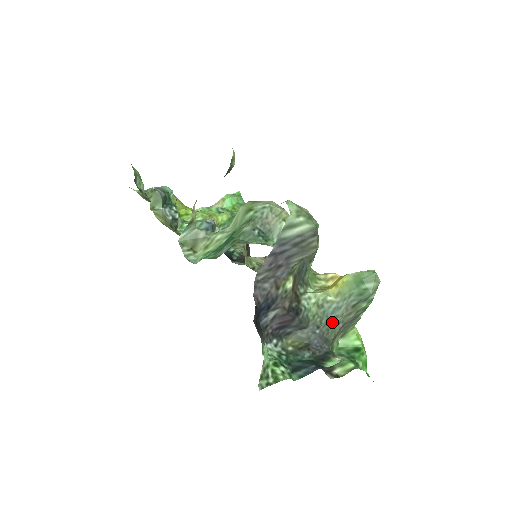
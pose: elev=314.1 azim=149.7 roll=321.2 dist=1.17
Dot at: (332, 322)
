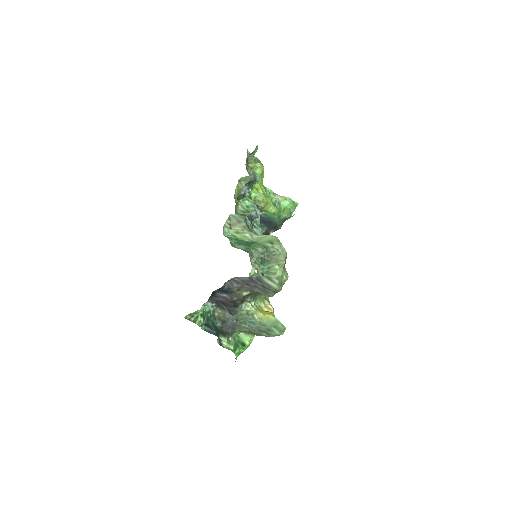
Dot at: (245, 325)
